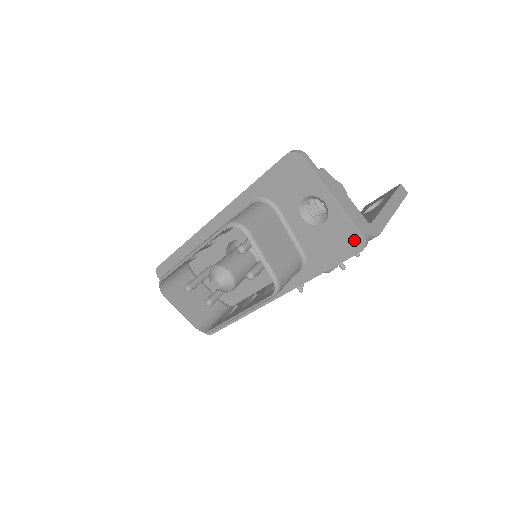
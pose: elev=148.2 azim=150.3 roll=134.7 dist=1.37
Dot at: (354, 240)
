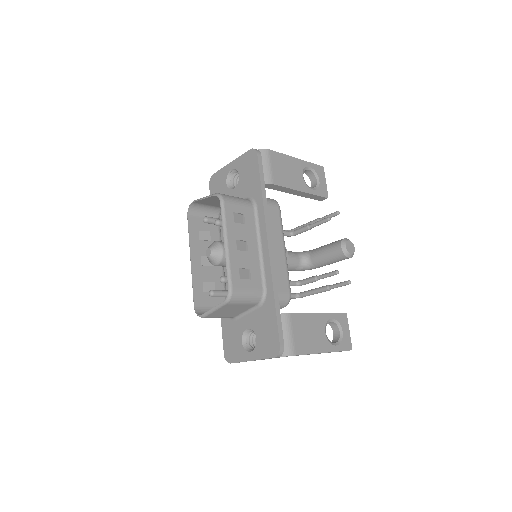
Dot at: (251, 156)
